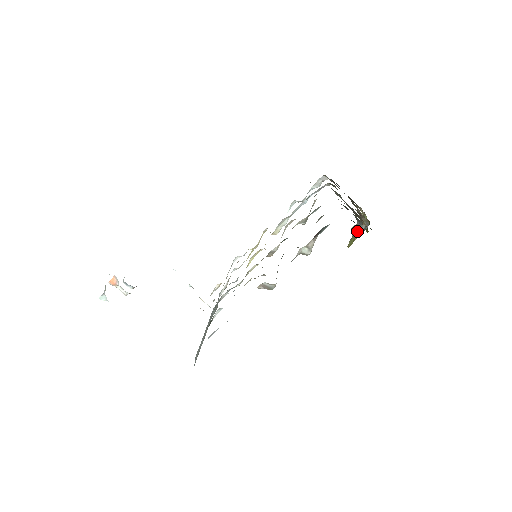
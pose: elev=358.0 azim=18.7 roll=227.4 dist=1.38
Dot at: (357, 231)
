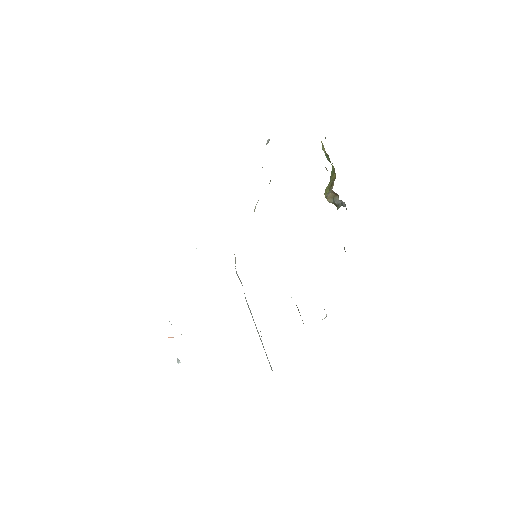
Dot at: (334, 203)
